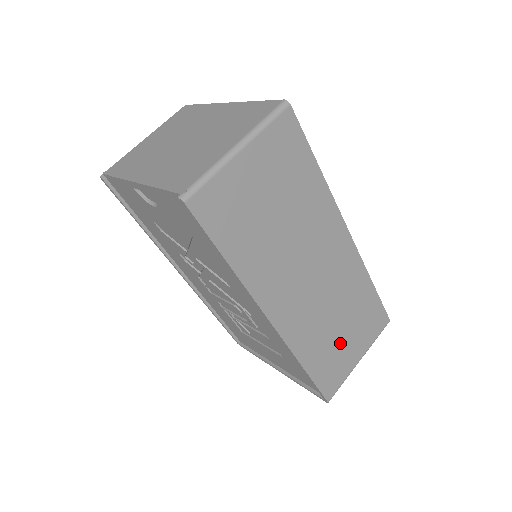
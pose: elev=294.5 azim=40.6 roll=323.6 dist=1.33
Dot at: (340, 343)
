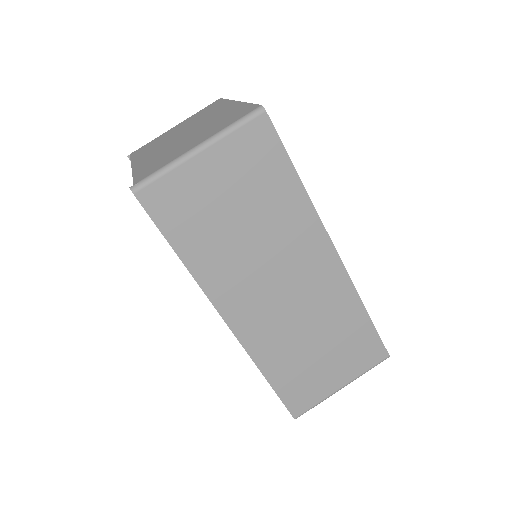
Dot at: (315, 364)
